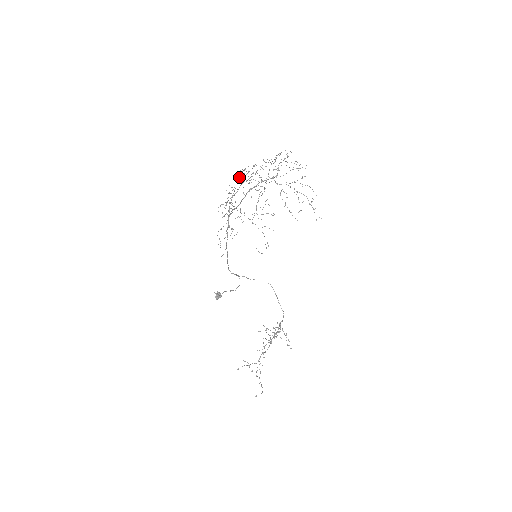
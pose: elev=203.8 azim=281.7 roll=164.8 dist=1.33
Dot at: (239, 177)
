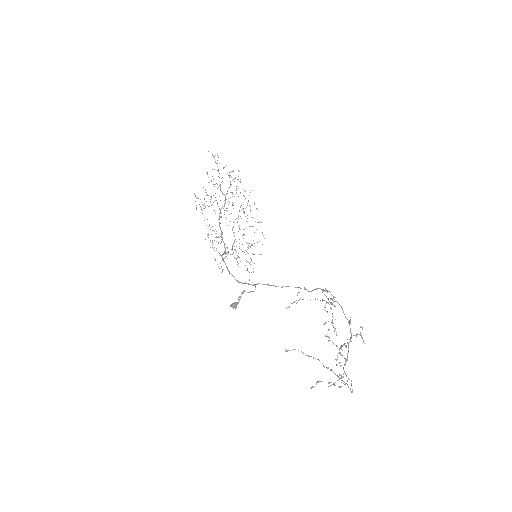
Dot at: occluded
